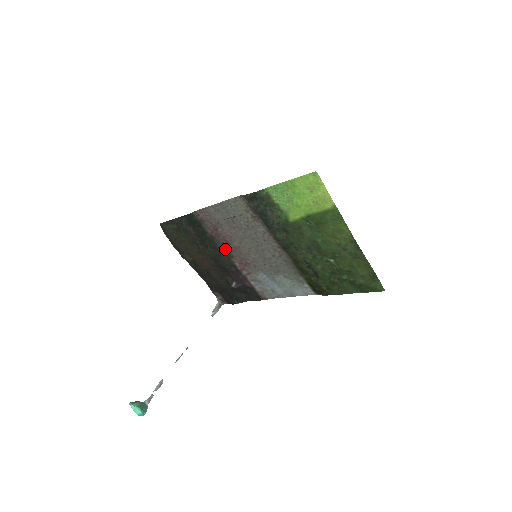
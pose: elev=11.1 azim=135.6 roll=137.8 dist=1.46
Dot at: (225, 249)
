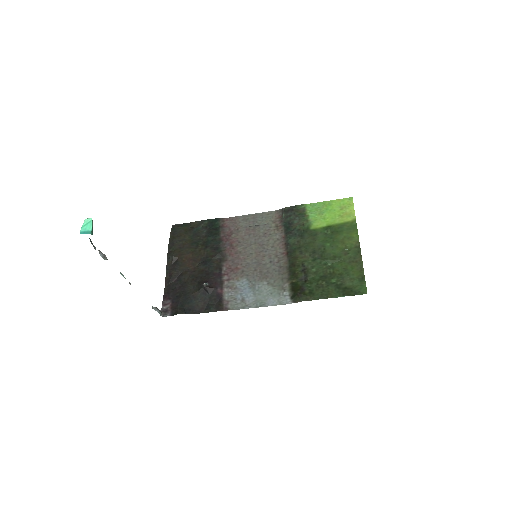
Dot at: (224, 252)
